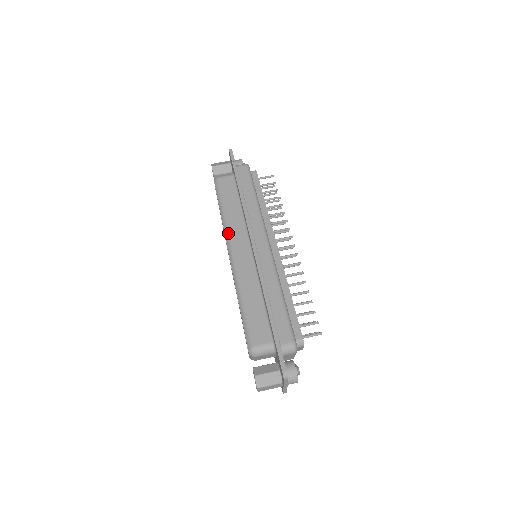
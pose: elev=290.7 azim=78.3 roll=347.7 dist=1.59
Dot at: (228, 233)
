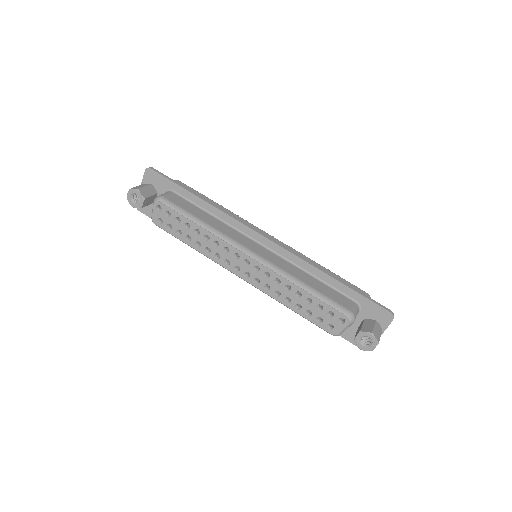
Dot at: (230, 239)
